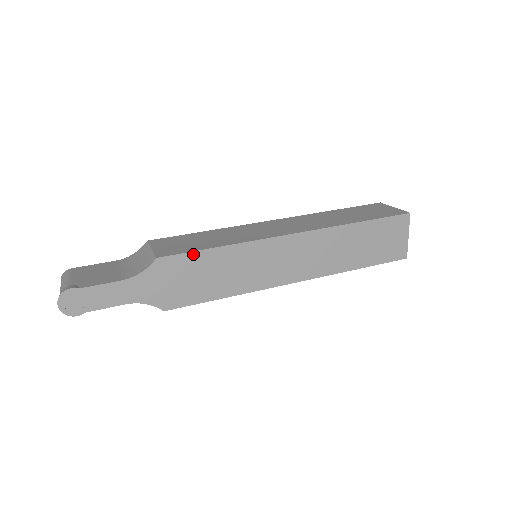
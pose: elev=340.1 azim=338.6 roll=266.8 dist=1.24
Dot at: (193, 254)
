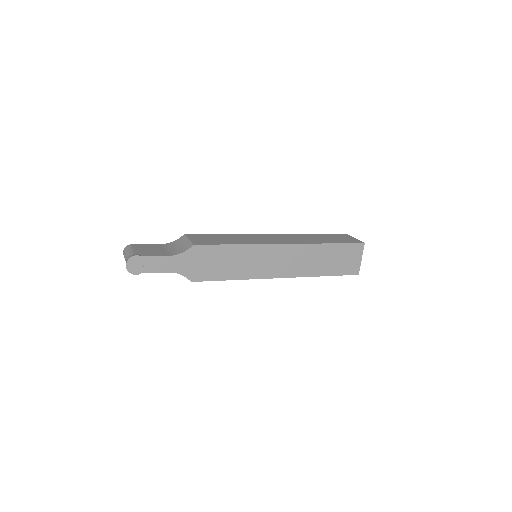
Dot at: (217, 246)
